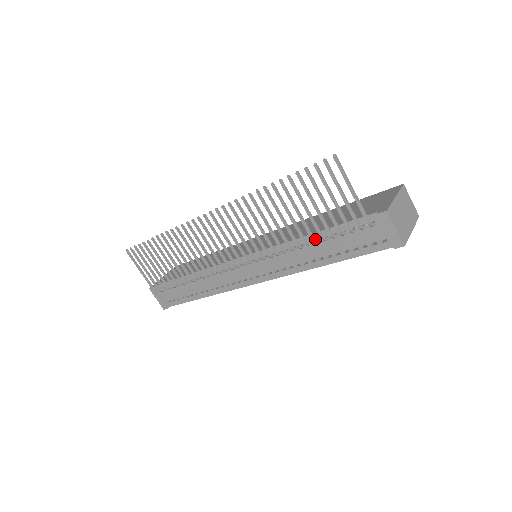
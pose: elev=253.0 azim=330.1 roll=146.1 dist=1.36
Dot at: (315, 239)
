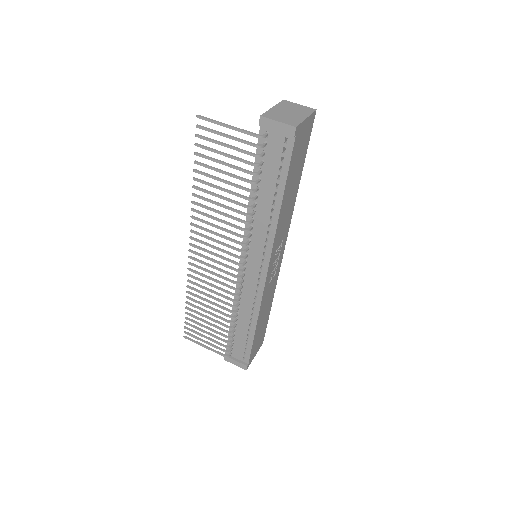
Dot at: (250, 189)
